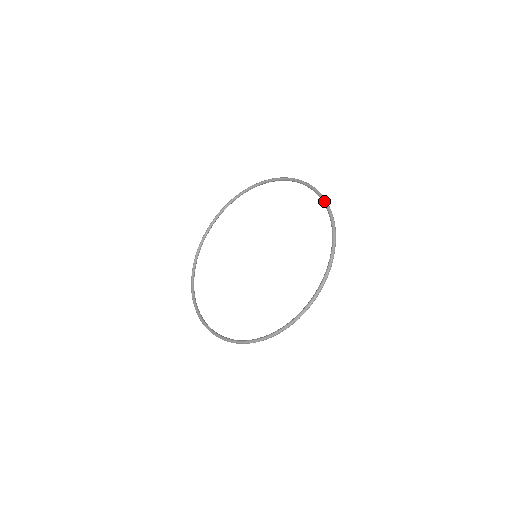
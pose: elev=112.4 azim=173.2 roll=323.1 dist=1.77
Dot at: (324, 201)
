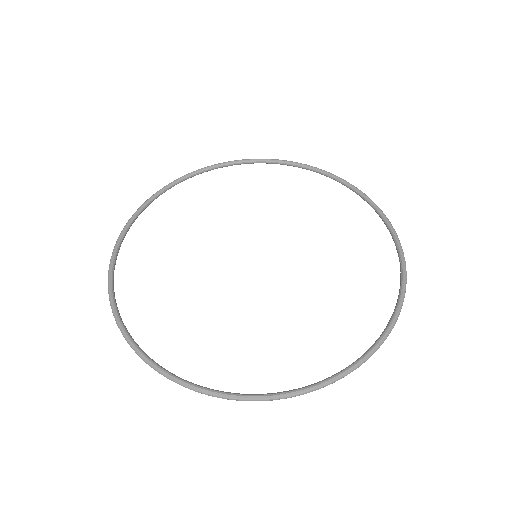
Dot at: (398, 240)
